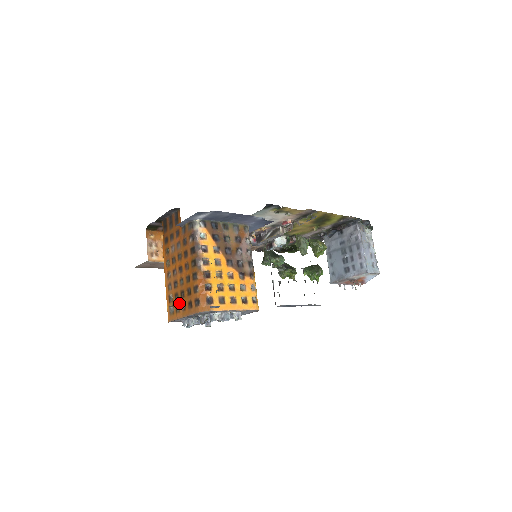
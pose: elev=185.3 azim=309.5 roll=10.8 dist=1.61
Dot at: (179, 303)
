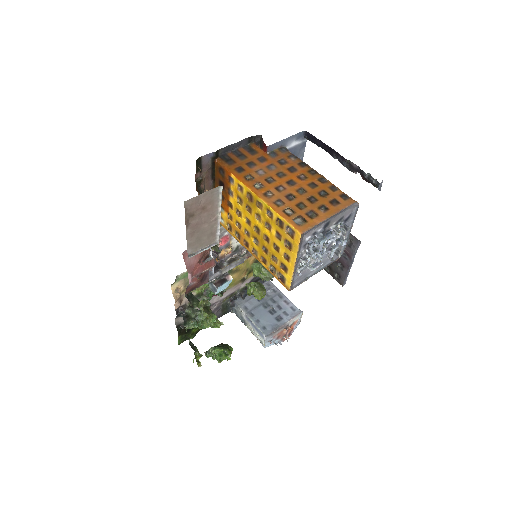
Dot at: (312, 208)
